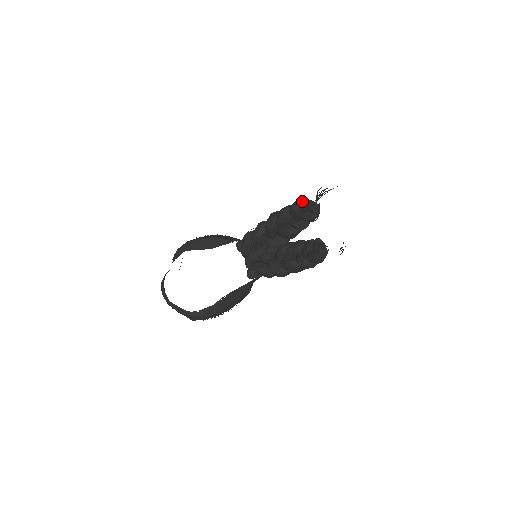
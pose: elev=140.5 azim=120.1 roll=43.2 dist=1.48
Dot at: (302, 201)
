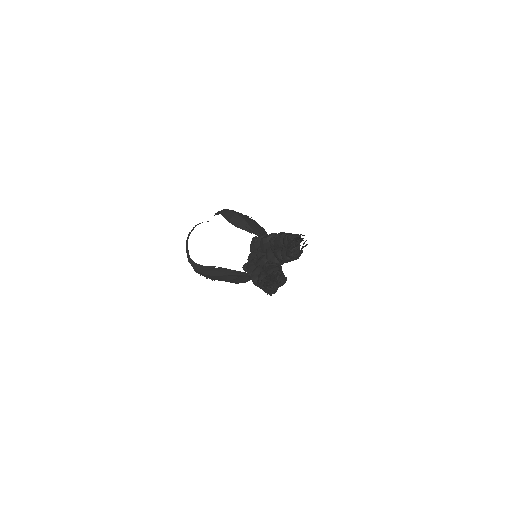
Dot at: (289, 235)
